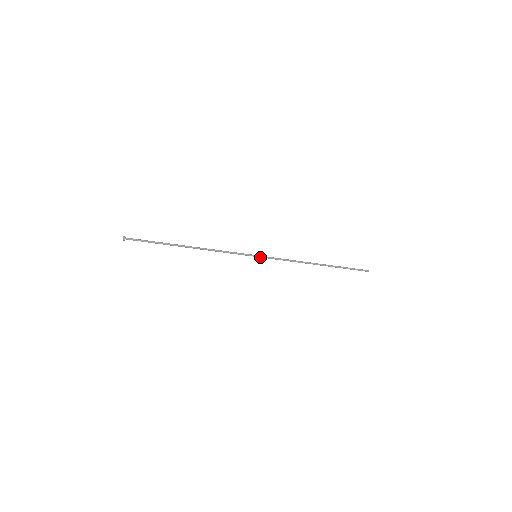
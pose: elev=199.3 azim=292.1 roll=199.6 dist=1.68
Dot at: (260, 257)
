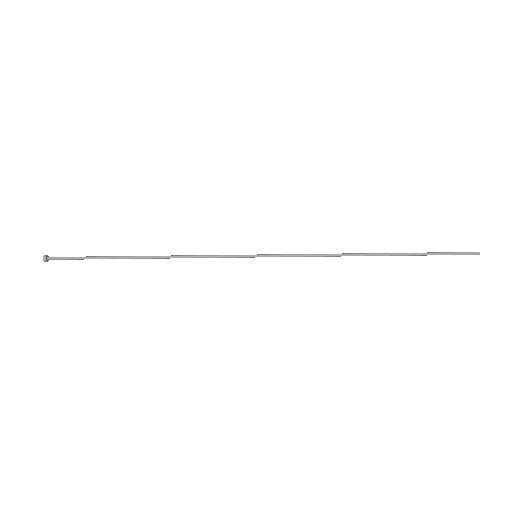
Dot at: occluded
